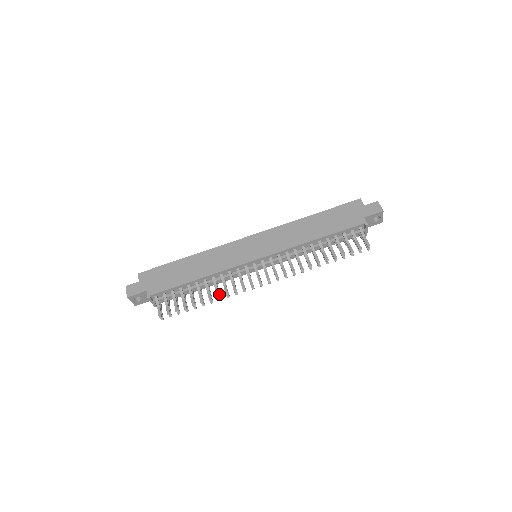
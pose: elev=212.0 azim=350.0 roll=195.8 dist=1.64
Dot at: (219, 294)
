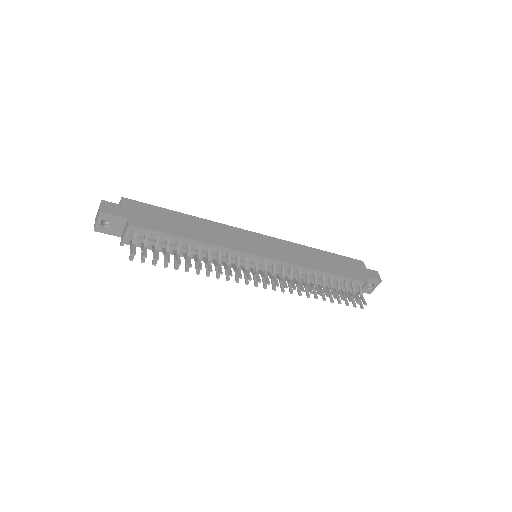
Dot at: occluded
